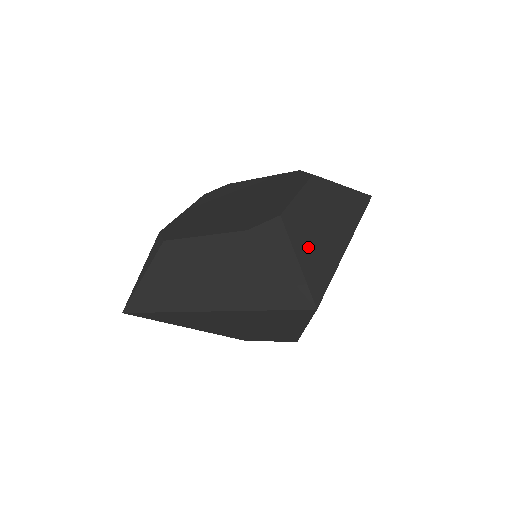
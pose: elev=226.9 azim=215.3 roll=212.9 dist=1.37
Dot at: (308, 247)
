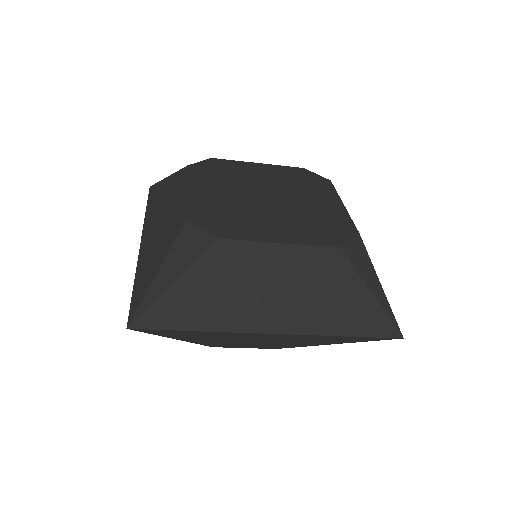
Dot at: occluded
